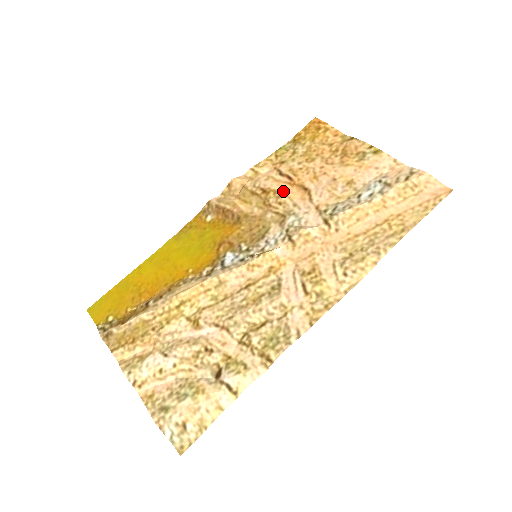
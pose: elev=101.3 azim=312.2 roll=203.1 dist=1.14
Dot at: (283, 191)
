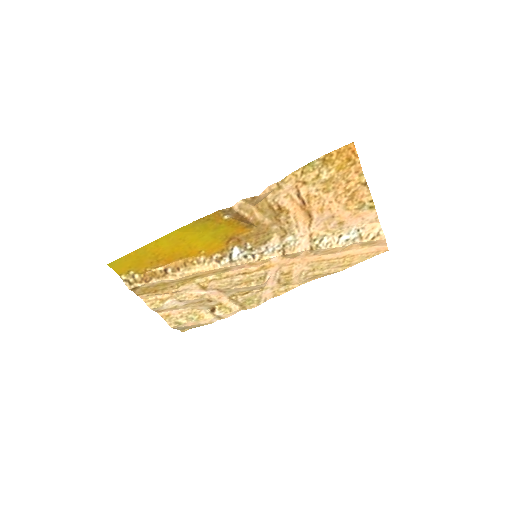
Dot at: (294, 212)
